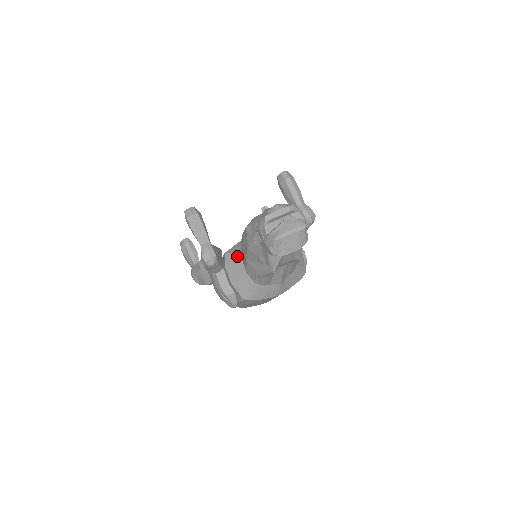
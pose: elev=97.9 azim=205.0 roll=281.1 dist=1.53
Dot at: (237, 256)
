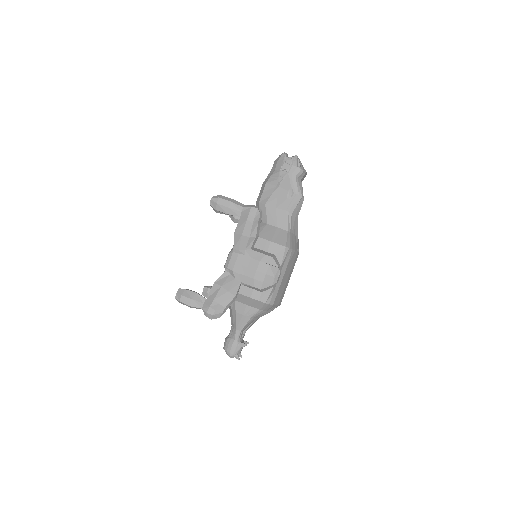
Dot at: (260, 226)
